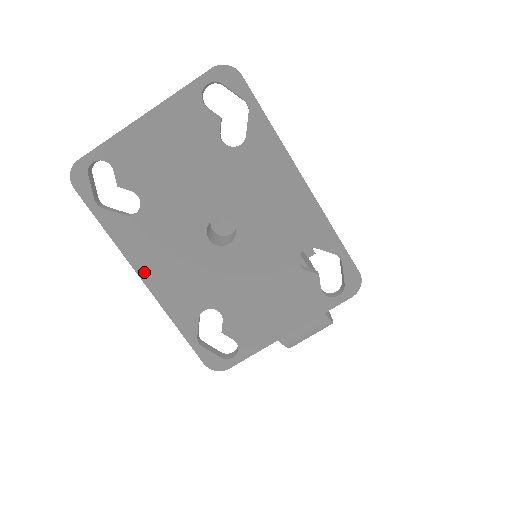
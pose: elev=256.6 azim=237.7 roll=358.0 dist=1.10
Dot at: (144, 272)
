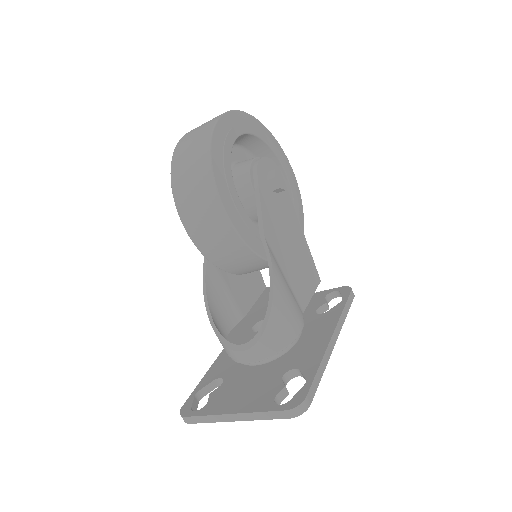
Dot at: occluded
